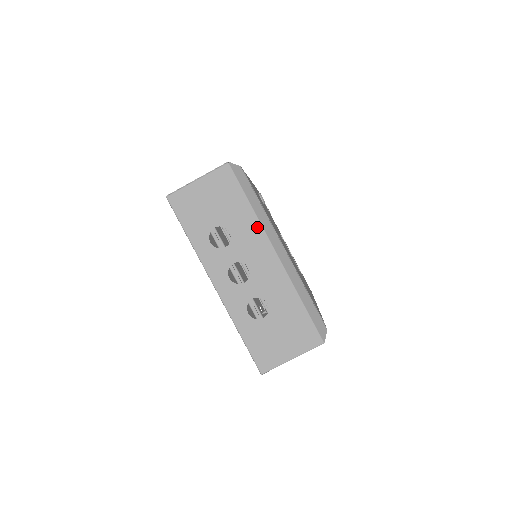
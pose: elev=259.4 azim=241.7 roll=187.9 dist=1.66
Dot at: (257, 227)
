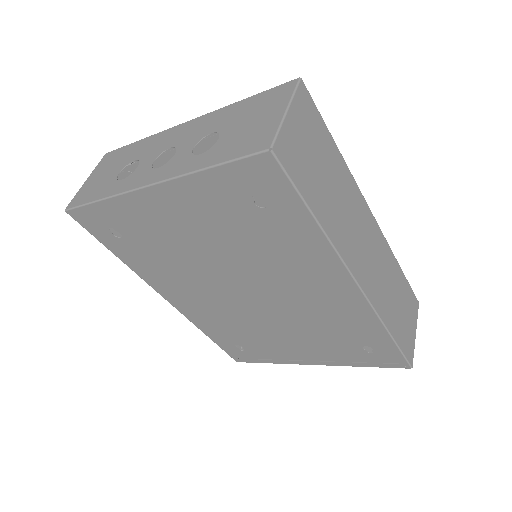
Dot at: (155, 137)
